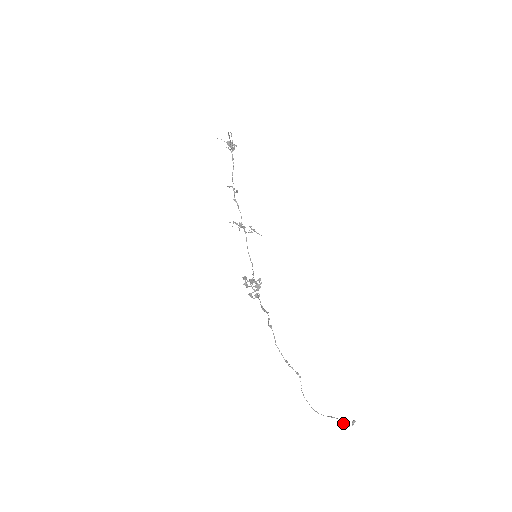
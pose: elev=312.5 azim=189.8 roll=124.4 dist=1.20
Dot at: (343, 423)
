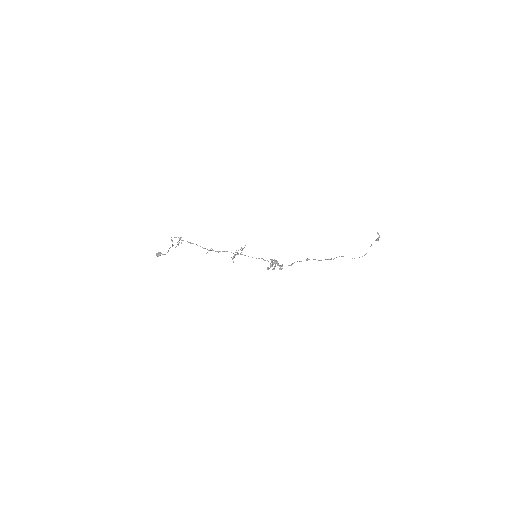
Dot at: (377, 240)
